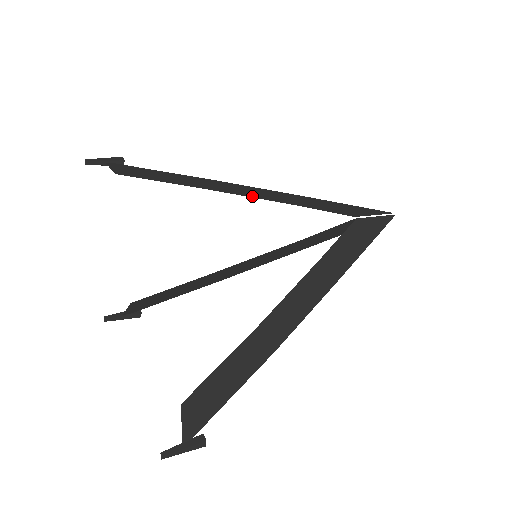
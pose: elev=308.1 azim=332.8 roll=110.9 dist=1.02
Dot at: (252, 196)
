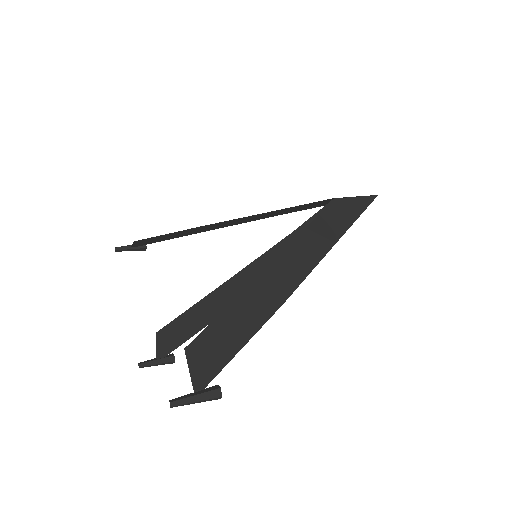
Dot at: (242, 218)
